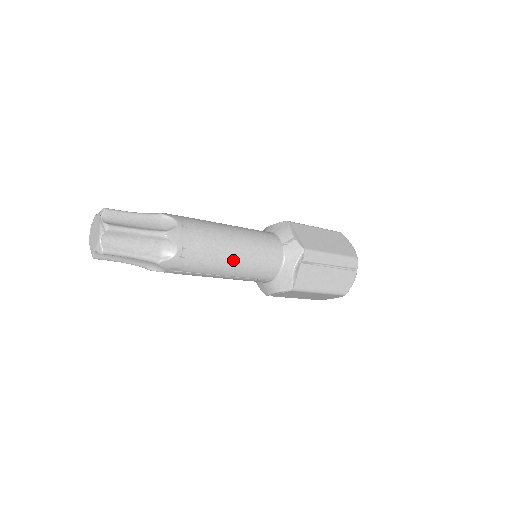
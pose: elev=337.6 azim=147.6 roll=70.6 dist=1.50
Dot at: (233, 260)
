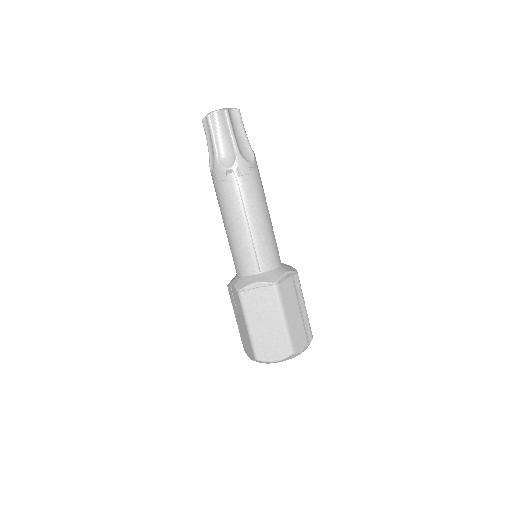
Dot at: (264, 216)
